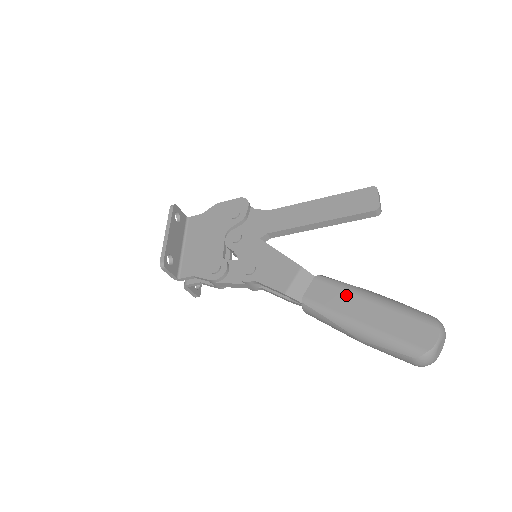
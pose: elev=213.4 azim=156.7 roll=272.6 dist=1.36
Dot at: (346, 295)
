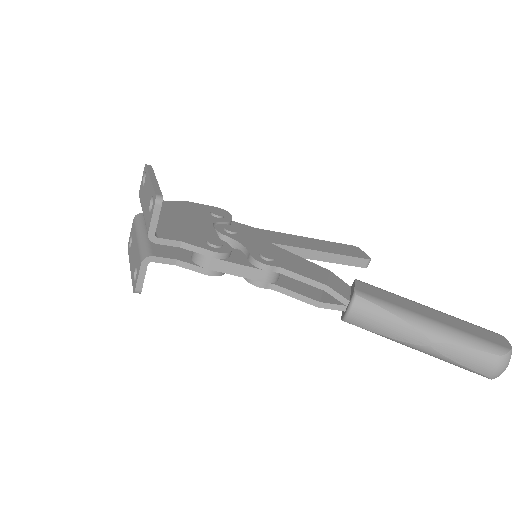
Dot at: (400, 298)
